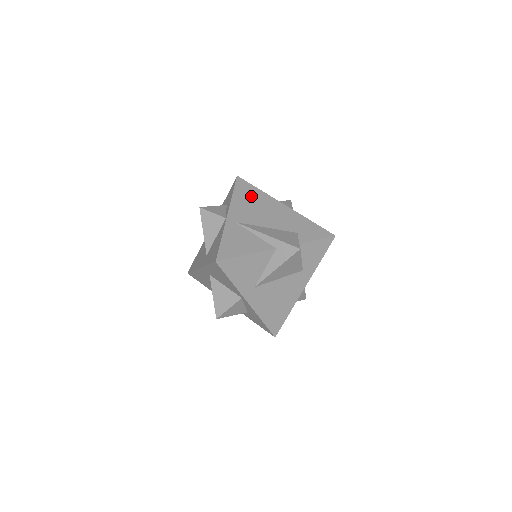
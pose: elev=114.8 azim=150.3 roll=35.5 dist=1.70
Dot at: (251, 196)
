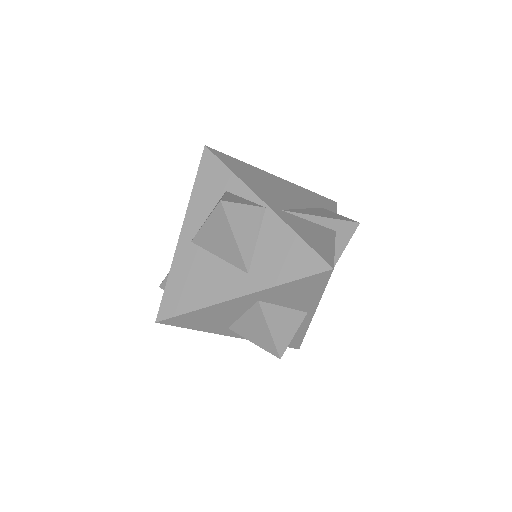
Dot at: (248, 171)
